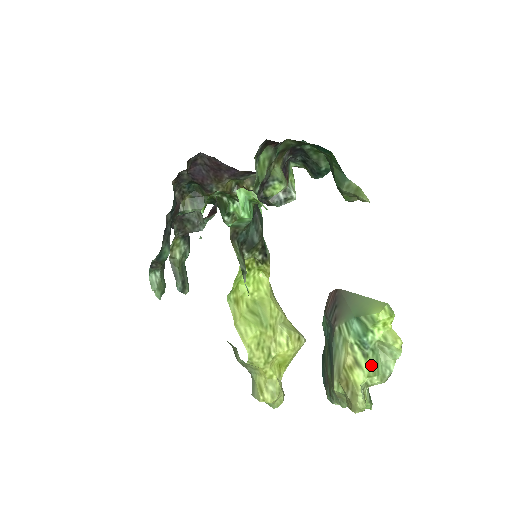
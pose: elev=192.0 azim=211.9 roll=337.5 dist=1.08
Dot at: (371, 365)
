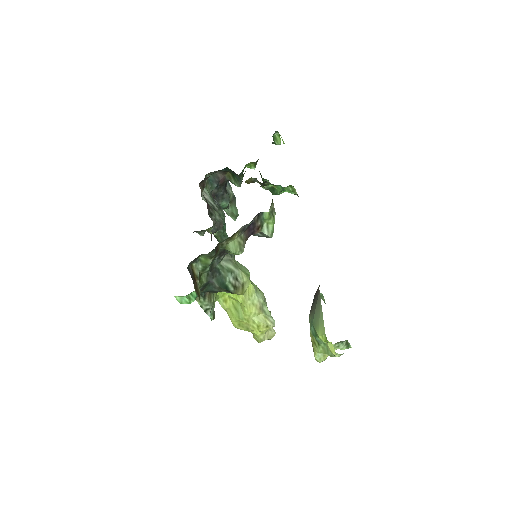
Dot at: (323, 349)
